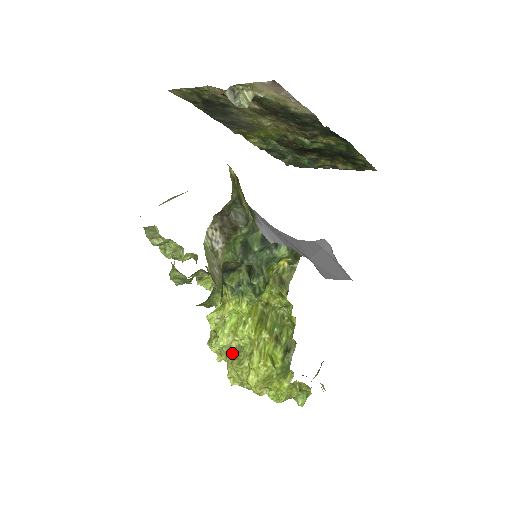
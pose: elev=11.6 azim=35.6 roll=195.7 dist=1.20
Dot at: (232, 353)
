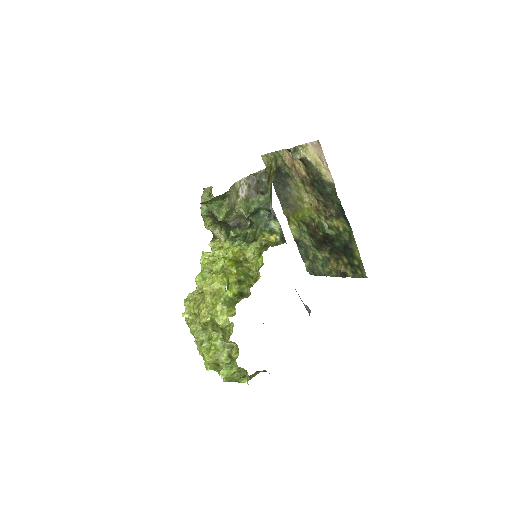
Dot at: (201, 292)
